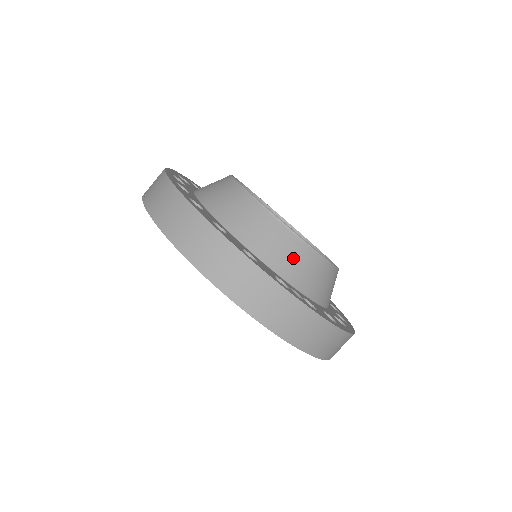
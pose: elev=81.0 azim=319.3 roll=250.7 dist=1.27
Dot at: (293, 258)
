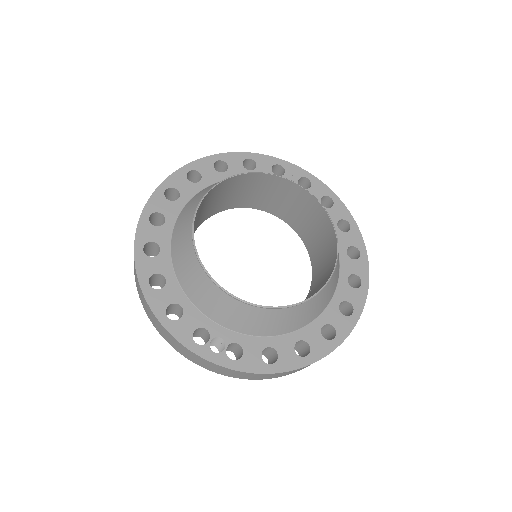
Dot at: (224, 309)
